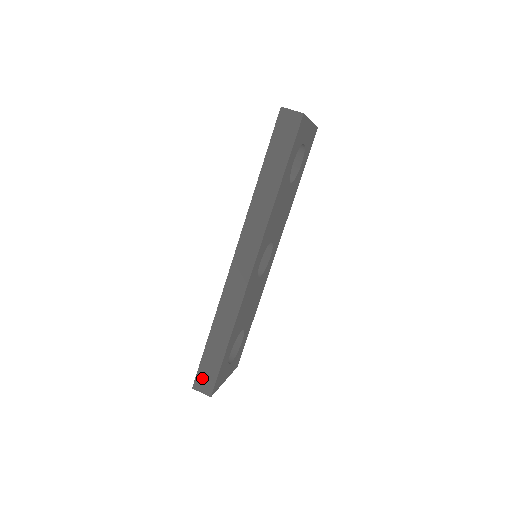
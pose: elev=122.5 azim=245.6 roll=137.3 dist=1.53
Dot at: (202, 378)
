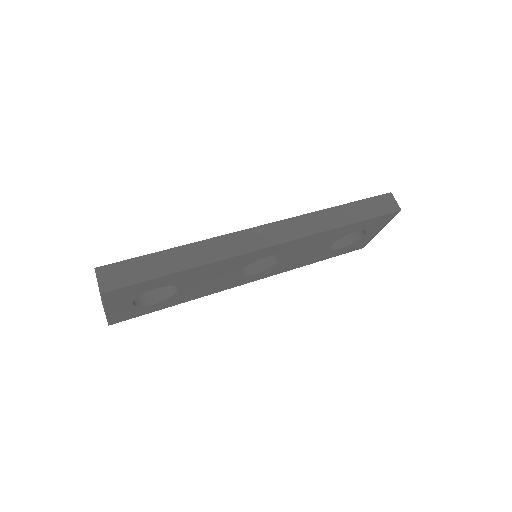
Dot at: (117, 270)
